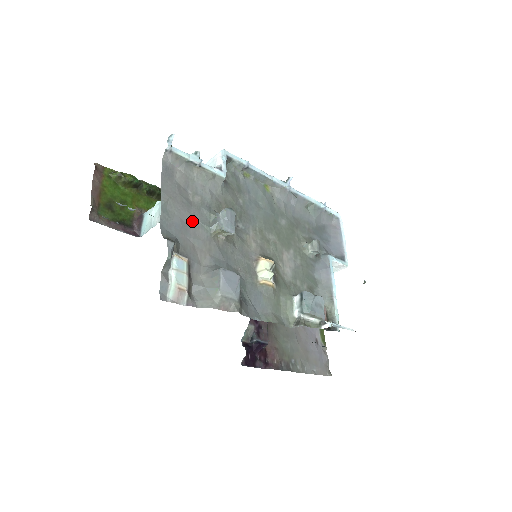
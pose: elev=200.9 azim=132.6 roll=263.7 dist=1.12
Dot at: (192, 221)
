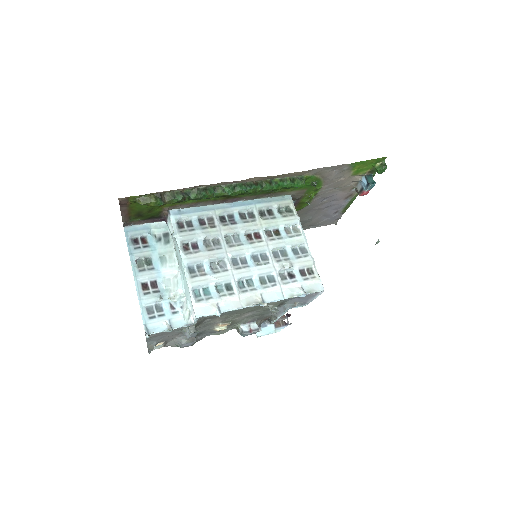
Dot at: (168, 333)
